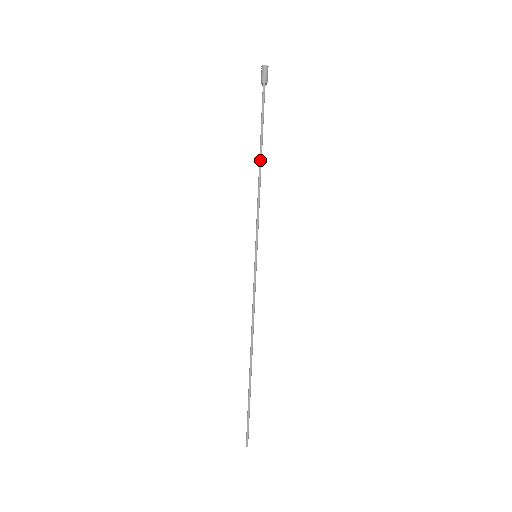
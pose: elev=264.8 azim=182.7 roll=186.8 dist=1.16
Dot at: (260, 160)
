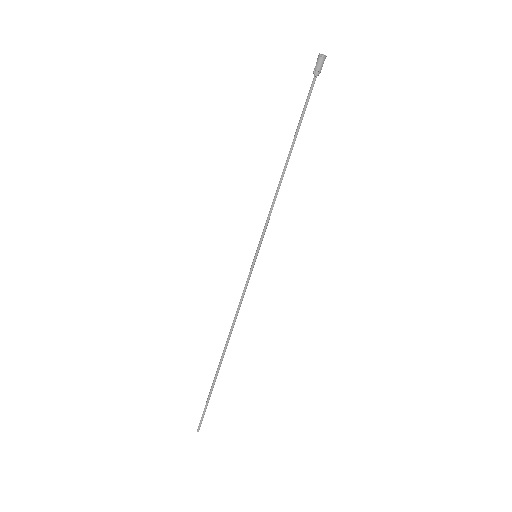
Dot at: (289, 158)
